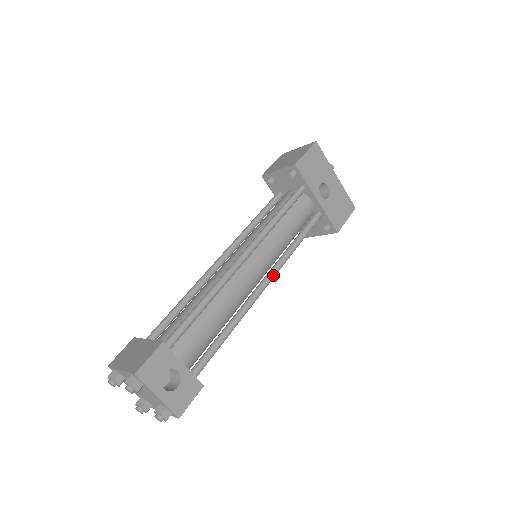
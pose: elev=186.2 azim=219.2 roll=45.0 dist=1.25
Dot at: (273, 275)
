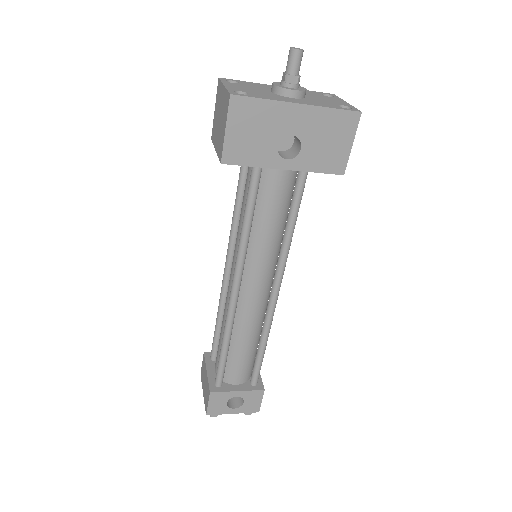
Dot at: (279, 281)
